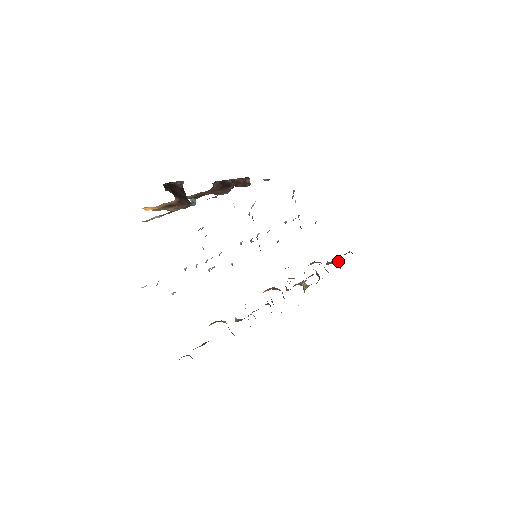
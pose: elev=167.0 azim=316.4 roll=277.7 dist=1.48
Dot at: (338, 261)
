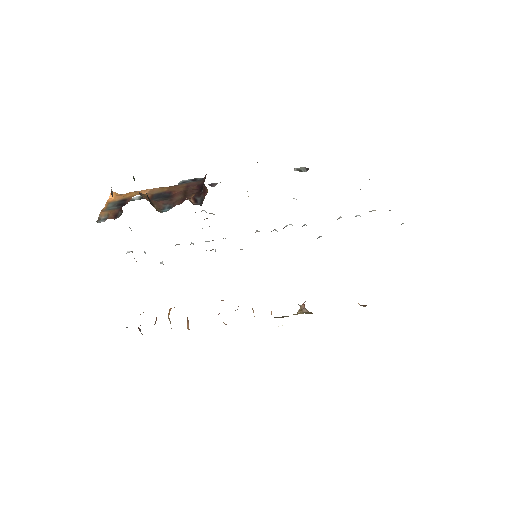
Dot at: occluded
